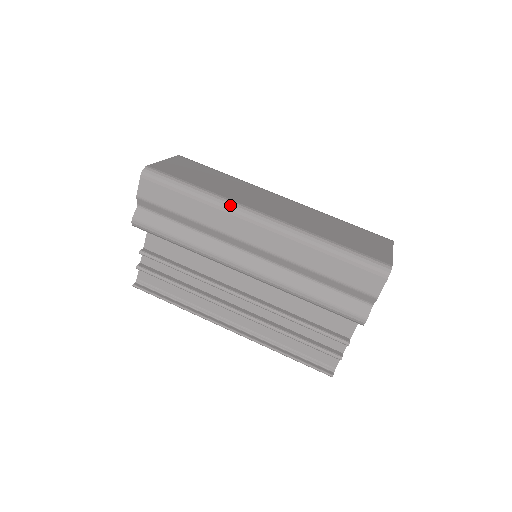
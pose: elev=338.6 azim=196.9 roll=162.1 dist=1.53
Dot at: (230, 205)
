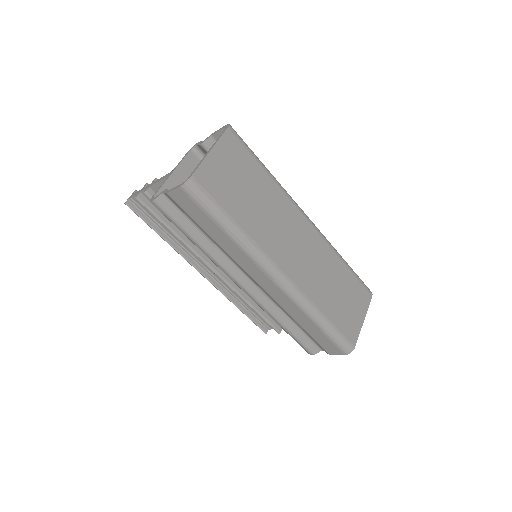
Dot at: (257, 256)
